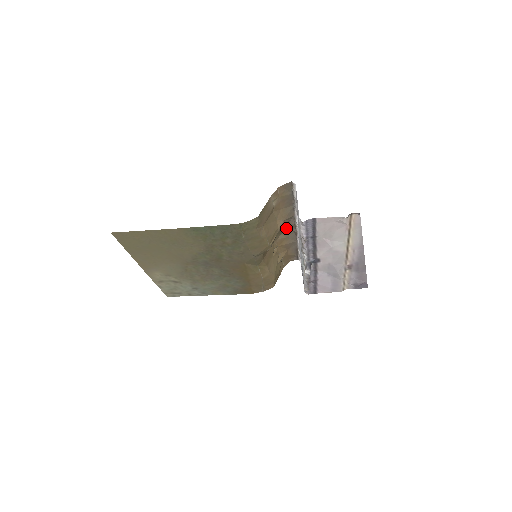
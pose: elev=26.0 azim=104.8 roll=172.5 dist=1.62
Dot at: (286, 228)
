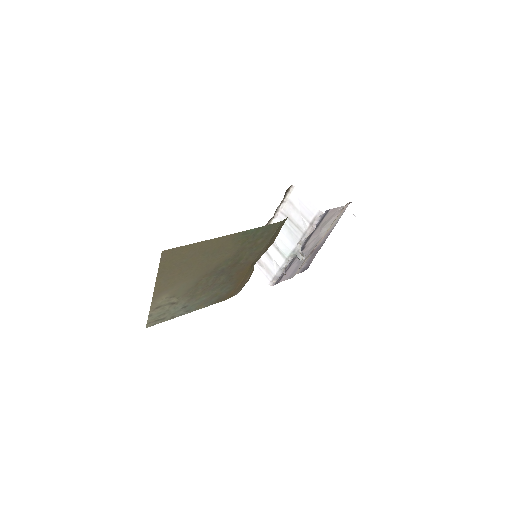
Dot at: occluded
